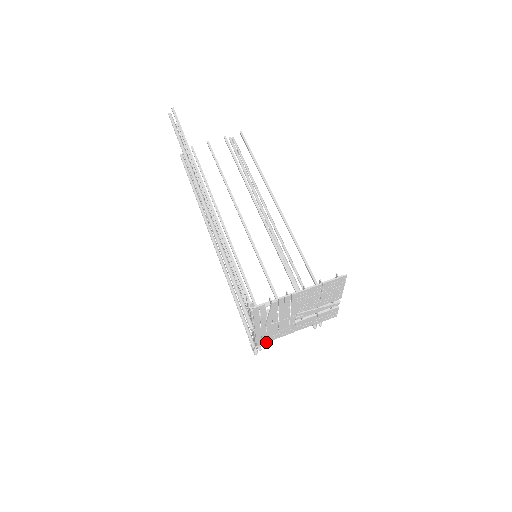
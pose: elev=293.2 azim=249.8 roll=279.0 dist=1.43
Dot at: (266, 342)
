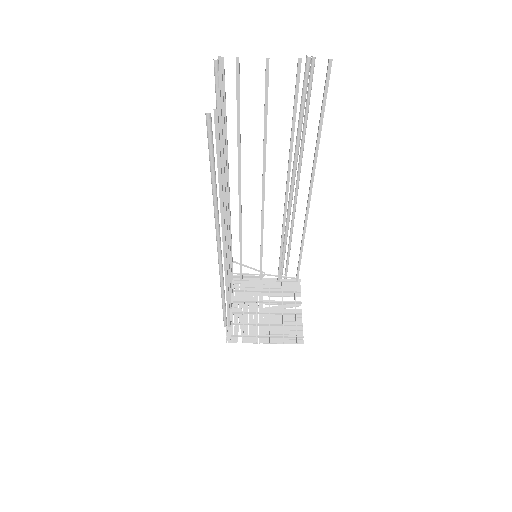
Dot at: (239, 280)
